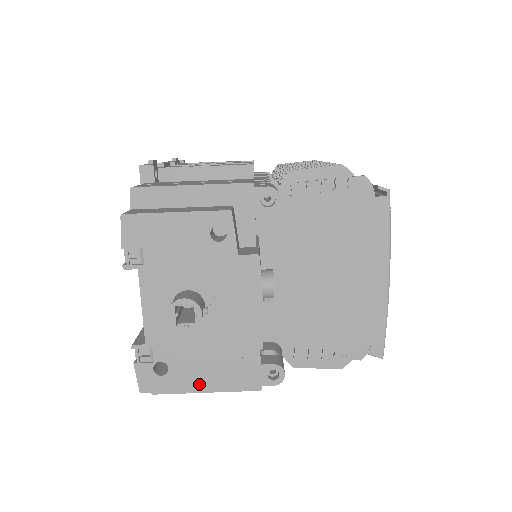
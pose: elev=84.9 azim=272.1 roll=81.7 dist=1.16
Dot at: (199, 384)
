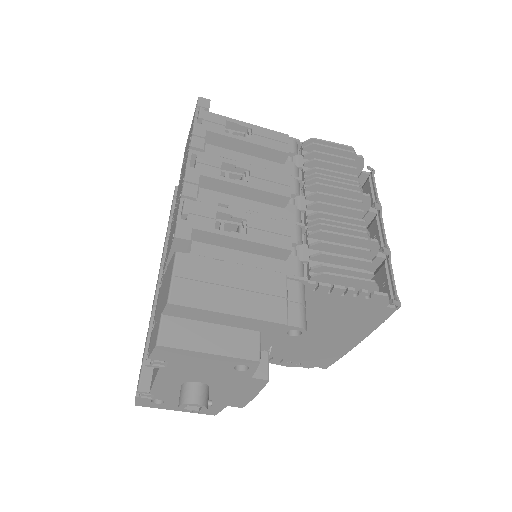
Dot at: occluded
